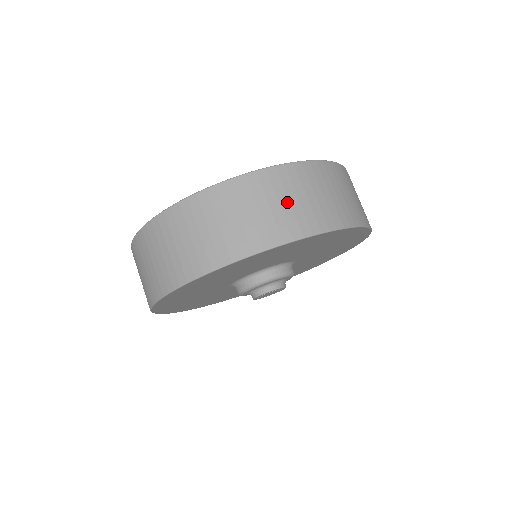
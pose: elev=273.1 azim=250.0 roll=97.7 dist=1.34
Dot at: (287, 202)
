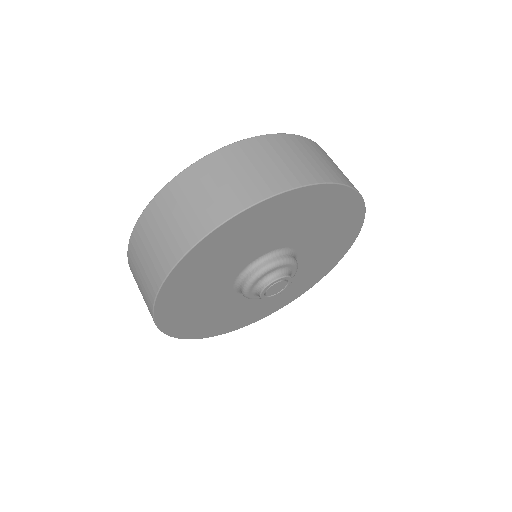
Dot at: (252, 168)
